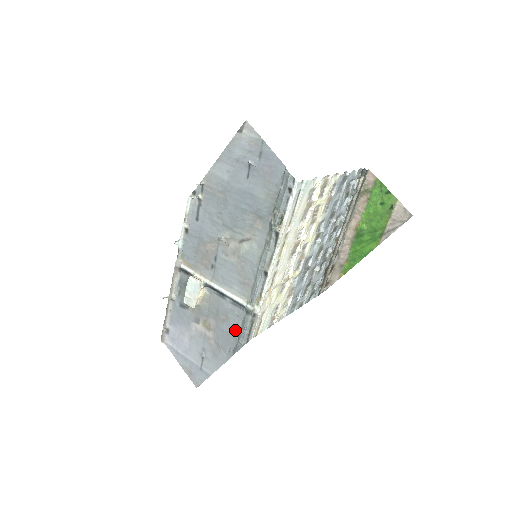
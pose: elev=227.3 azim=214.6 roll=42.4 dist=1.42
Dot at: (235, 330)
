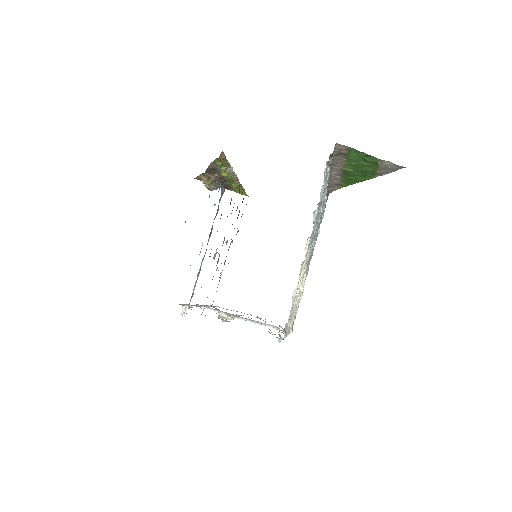
Dot at: occluded
